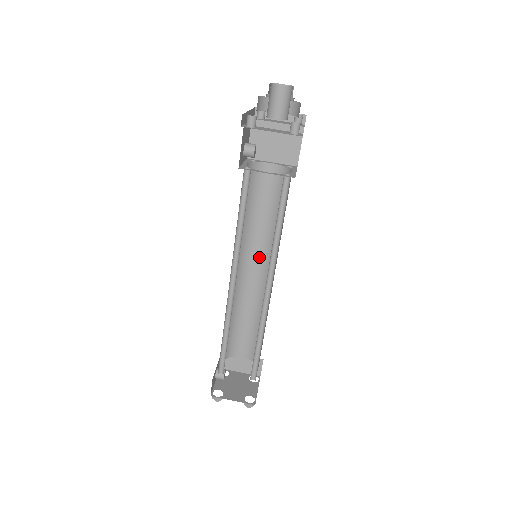
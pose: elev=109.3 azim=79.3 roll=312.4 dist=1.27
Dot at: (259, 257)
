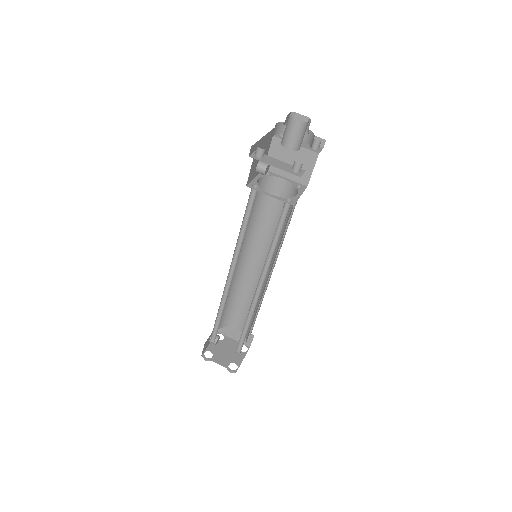
Dot at: (262, 254)
